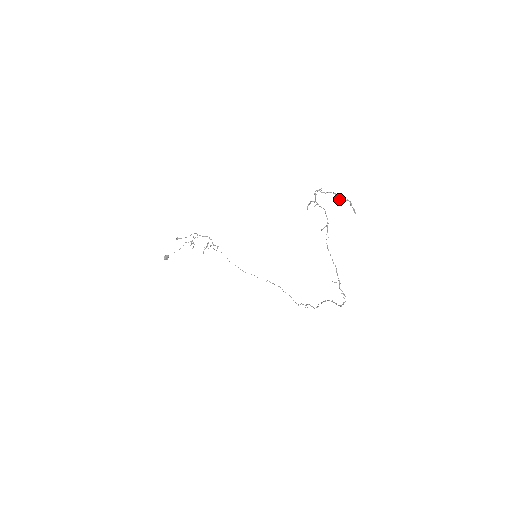
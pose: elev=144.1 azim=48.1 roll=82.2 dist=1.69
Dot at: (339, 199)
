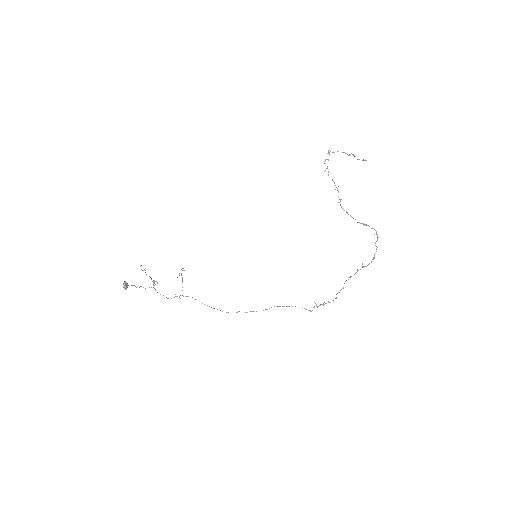
Dot at: (349, 155)
